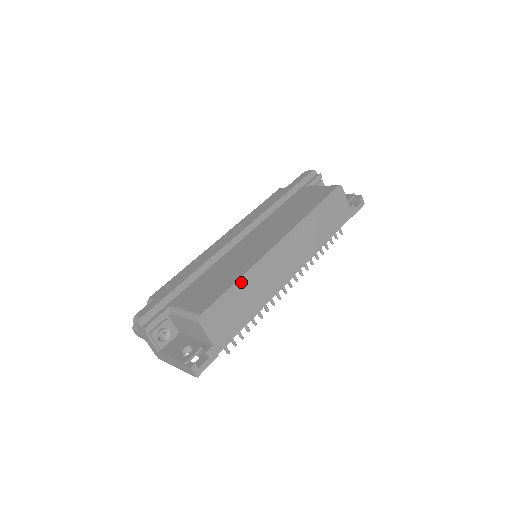
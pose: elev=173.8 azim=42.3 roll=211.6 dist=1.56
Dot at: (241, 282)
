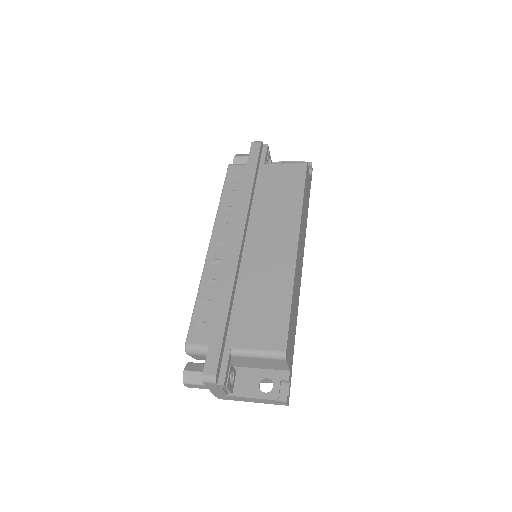
Dot at: (292, 301)
